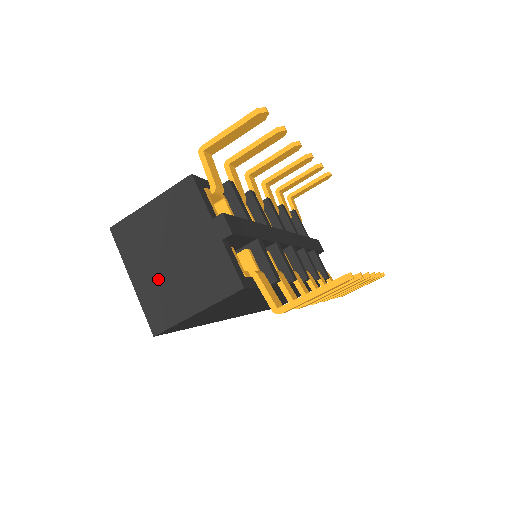
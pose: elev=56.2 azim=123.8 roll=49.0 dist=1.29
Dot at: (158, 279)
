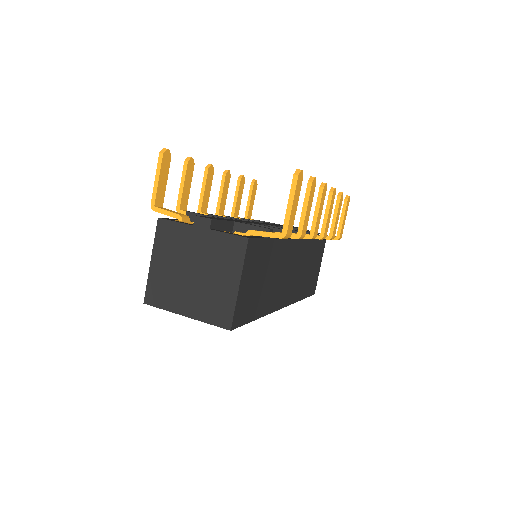
Dot at: (199, 295)
